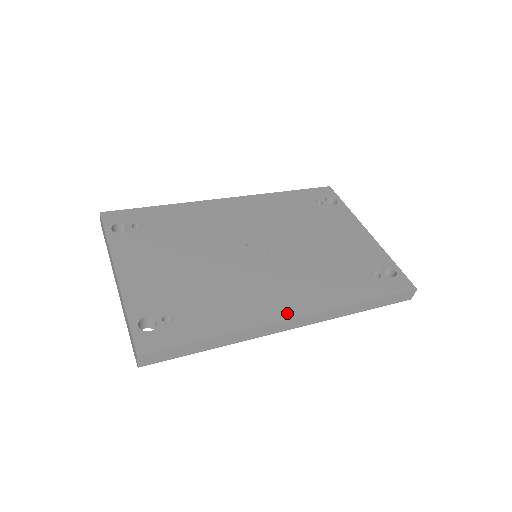
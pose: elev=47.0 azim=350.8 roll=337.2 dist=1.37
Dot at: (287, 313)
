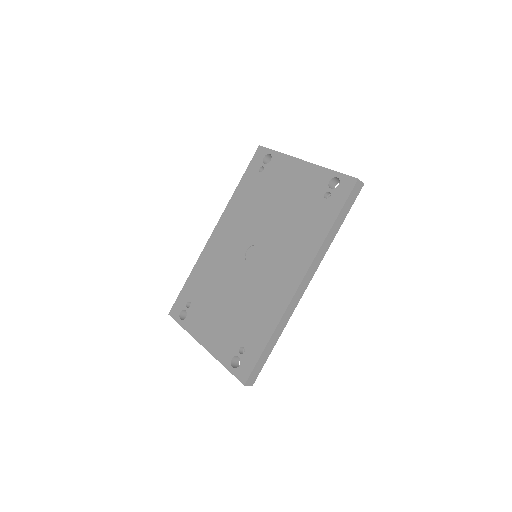
Dot at: (294, 285)
